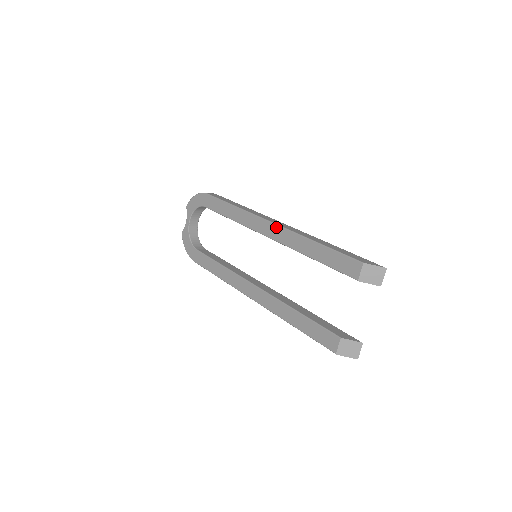
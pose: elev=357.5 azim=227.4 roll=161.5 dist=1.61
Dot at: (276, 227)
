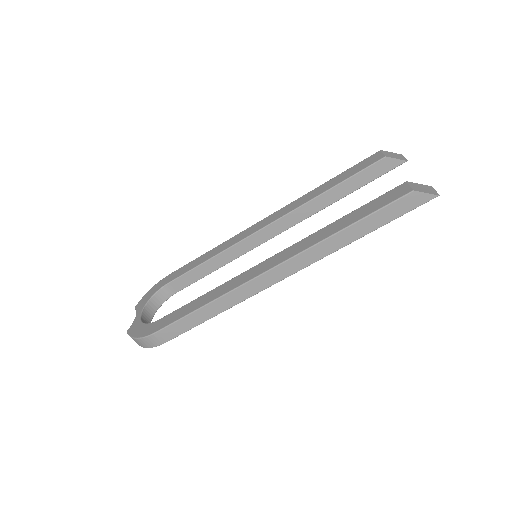
Dot at: (274, 213)
